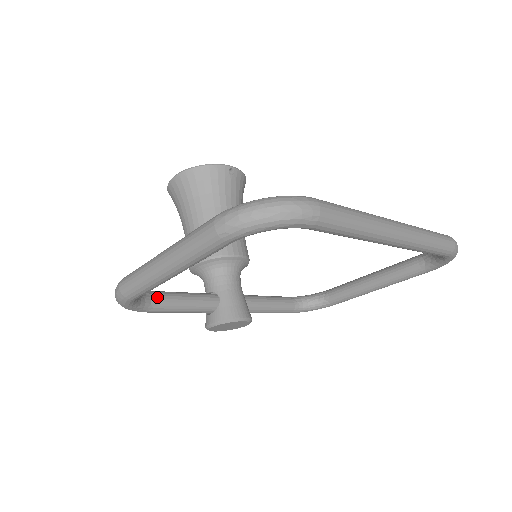
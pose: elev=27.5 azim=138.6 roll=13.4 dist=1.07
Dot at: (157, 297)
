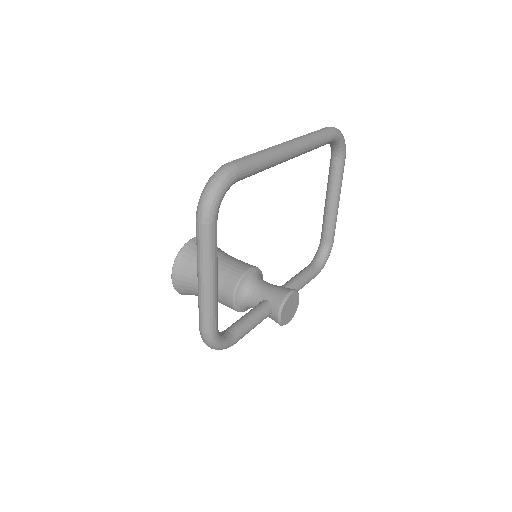
Dot at: (231, 328)
